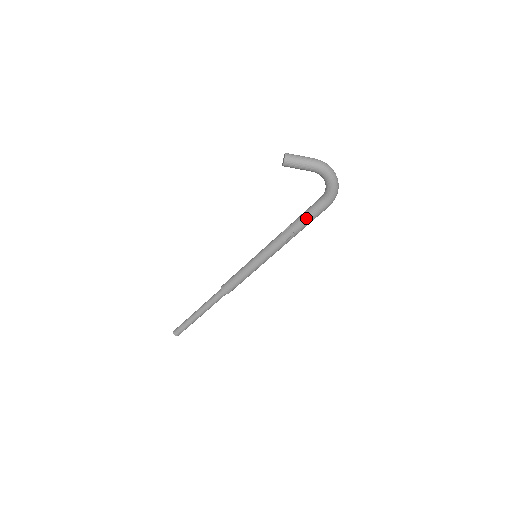
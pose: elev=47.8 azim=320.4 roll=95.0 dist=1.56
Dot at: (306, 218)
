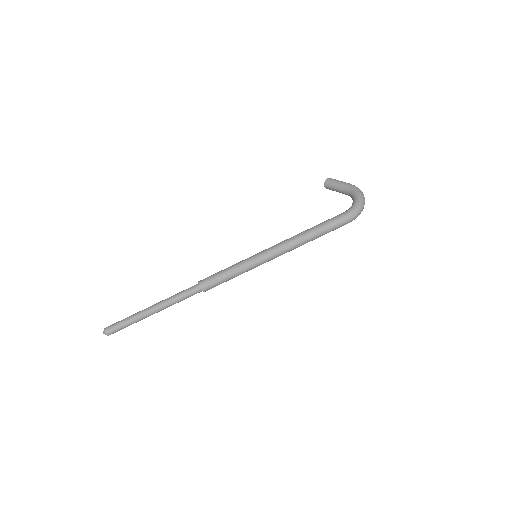
Dot at: (323, 222)
